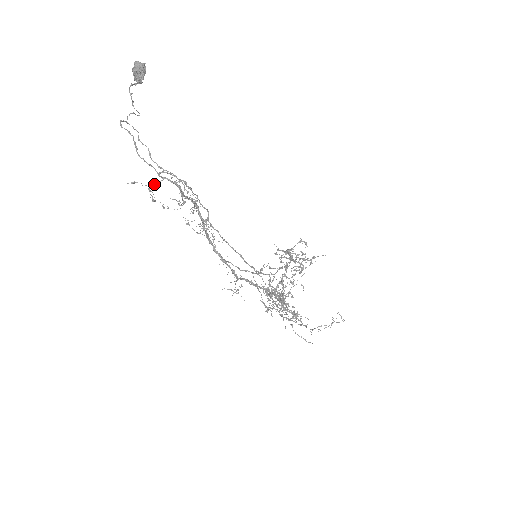
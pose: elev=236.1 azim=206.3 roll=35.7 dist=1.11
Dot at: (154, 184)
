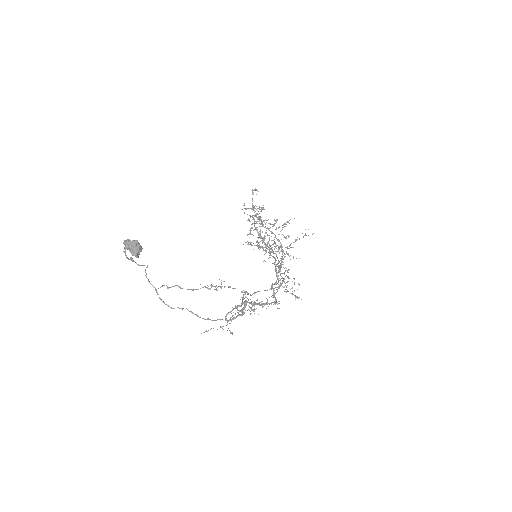
Dot at: occluded
